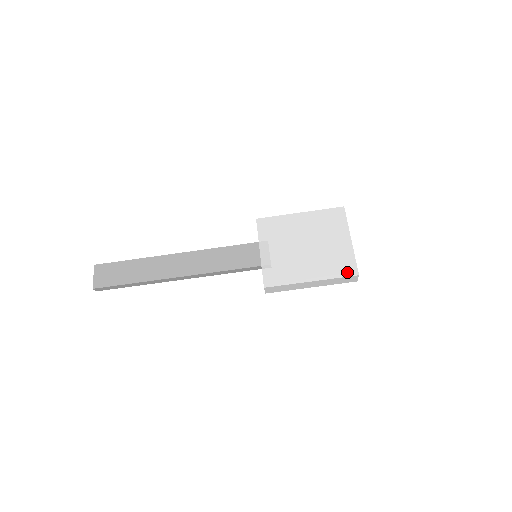
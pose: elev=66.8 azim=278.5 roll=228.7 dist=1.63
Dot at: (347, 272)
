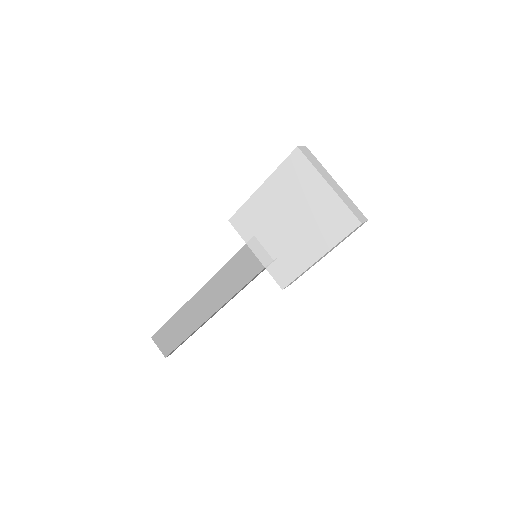
Dot at: (347, 228)
